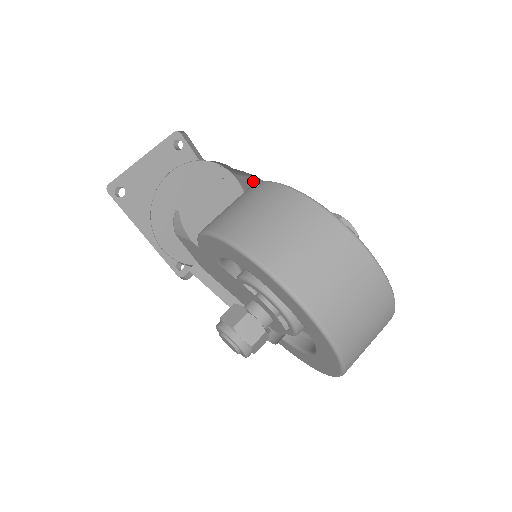
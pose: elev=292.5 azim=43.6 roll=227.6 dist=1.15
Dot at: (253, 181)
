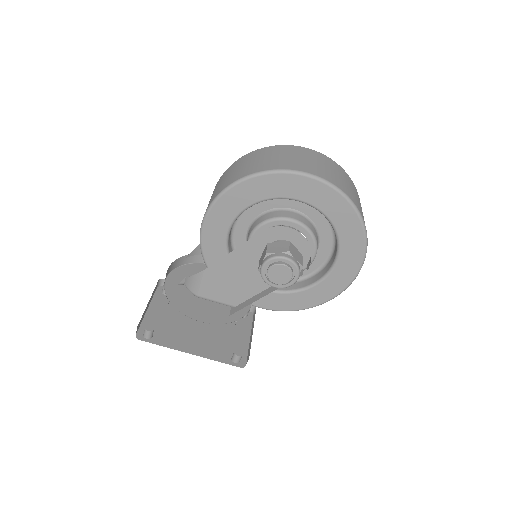
Dot at: occluded
